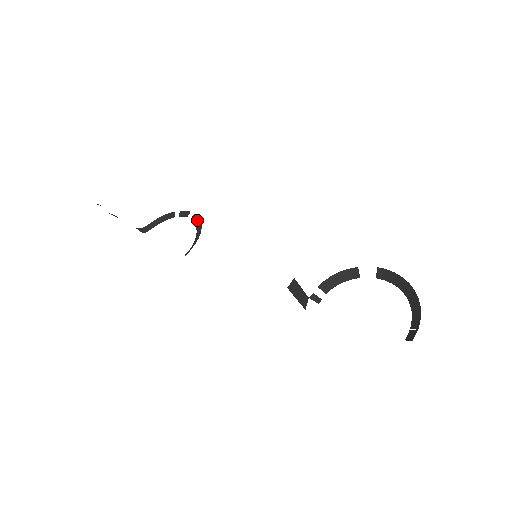
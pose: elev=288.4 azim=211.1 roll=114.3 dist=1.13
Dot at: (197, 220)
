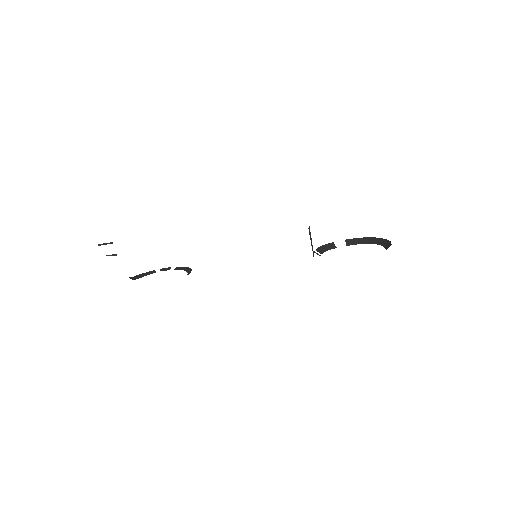
Dot at: (182, 268)
